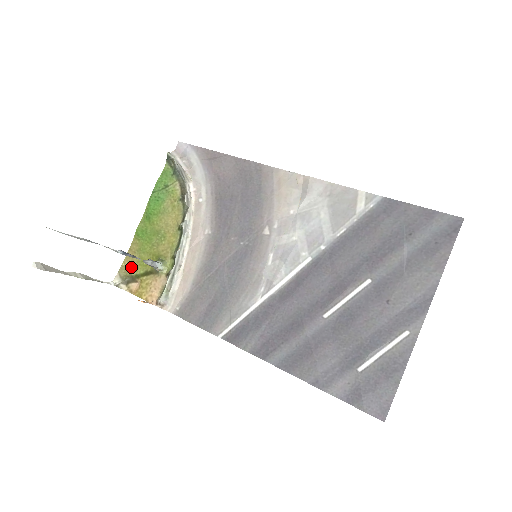
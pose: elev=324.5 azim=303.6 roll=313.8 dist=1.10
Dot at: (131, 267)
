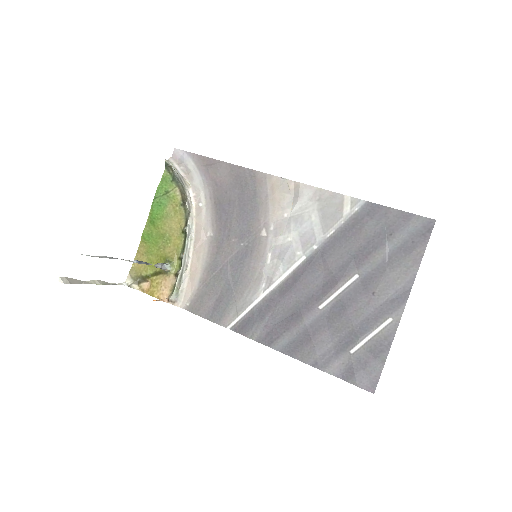
Dot at: (141, 268)
